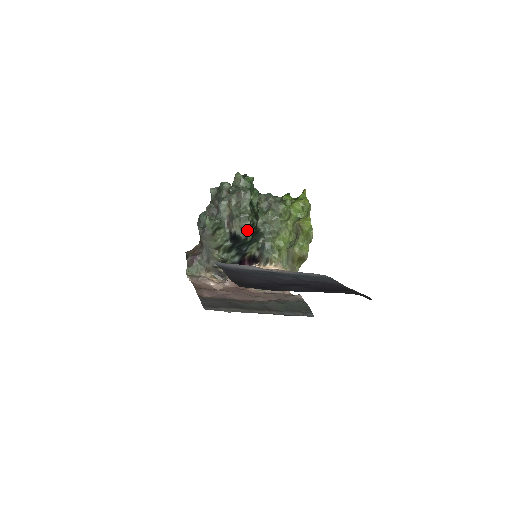
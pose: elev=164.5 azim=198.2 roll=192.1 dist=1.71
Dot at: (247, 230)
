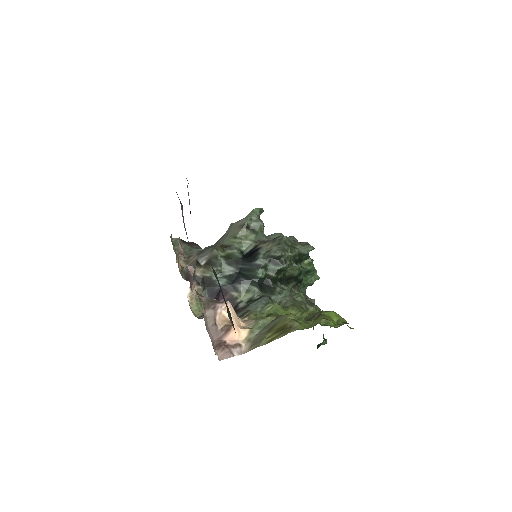
Dot at: (271, 260)
